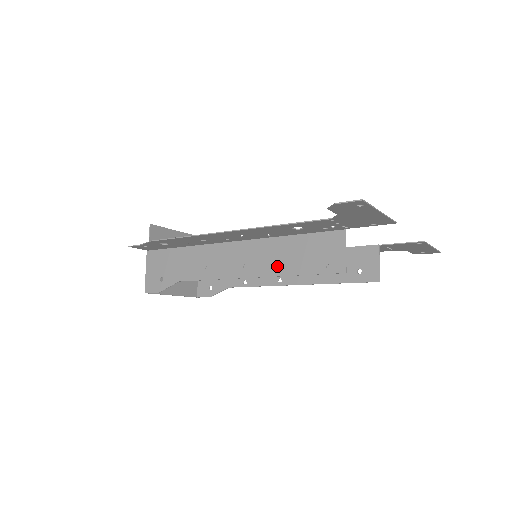
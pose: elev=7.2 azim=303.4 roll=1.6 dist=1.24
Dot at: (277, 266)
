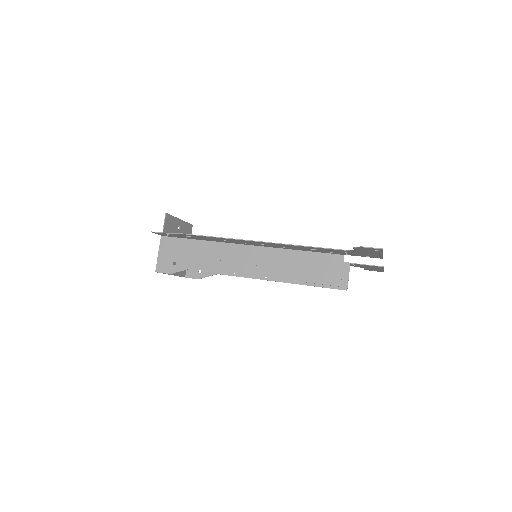
Dot at: (285, 272)
